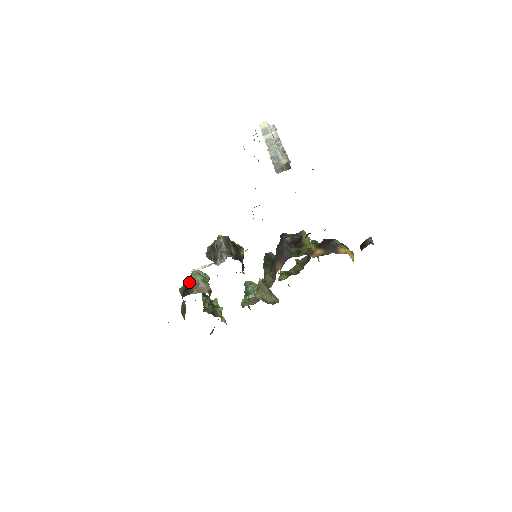
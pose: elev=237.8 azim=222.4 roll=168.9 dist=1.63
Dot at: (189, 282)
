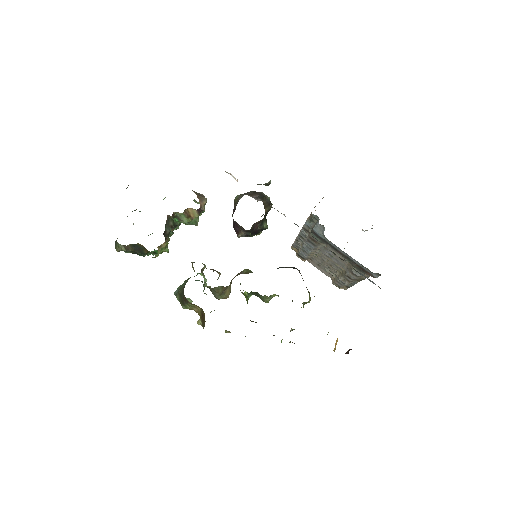
Dot at: occluded
